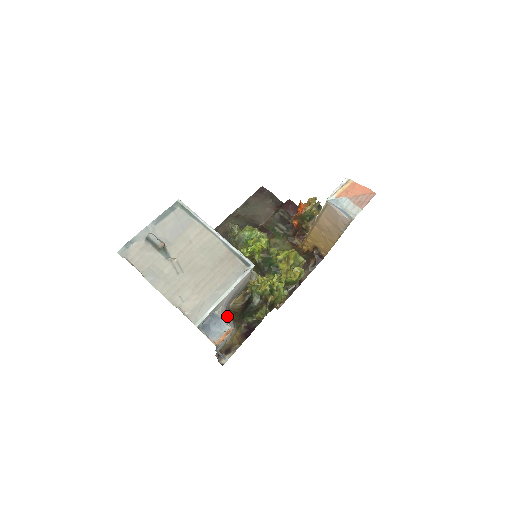
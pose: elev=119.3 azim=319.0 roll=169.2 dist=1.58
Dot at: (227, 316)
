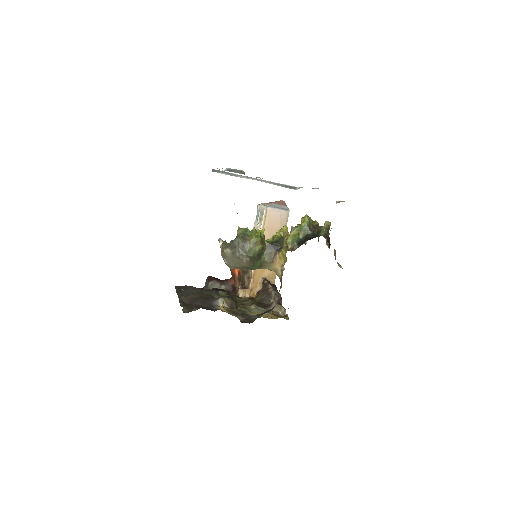
Dot at: occluded
